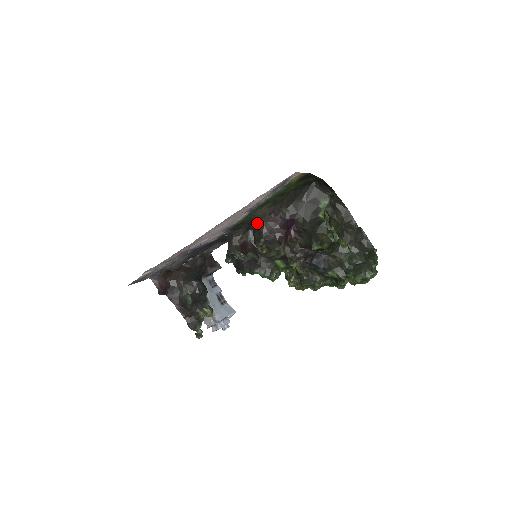
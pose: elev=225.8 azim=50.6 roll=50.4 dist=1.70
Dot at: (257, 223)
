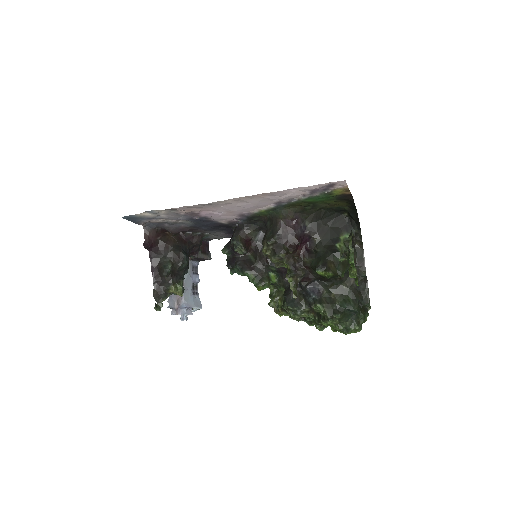
Dot at: (276, 222)
